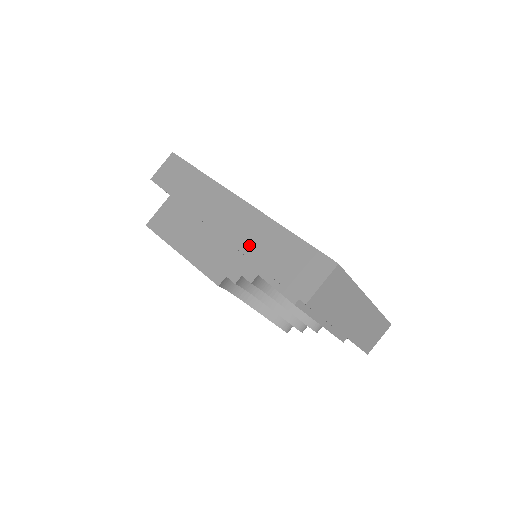
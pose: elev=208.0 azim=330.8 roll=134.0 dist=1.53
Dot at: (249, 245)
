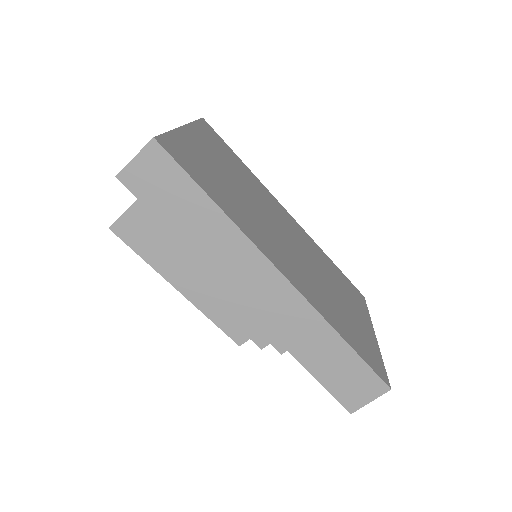
Dot at: (294, 341)
